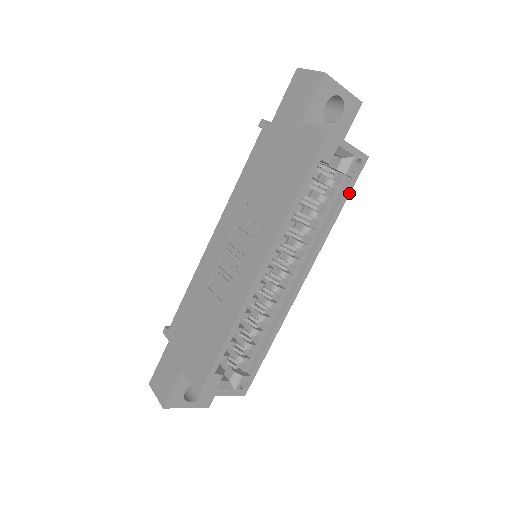
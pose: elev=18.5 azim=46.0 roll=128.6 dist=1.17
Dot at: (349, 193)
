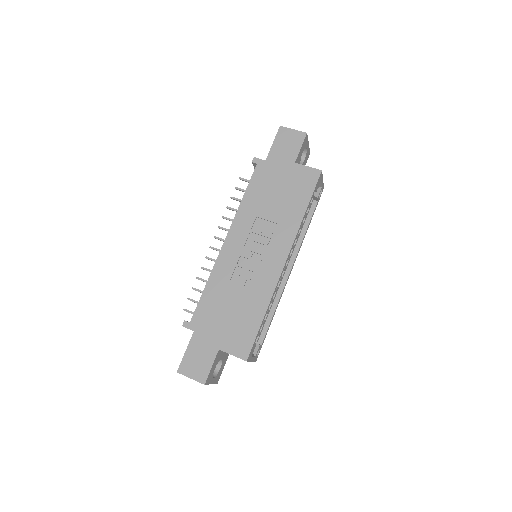
Dot at: occluded
